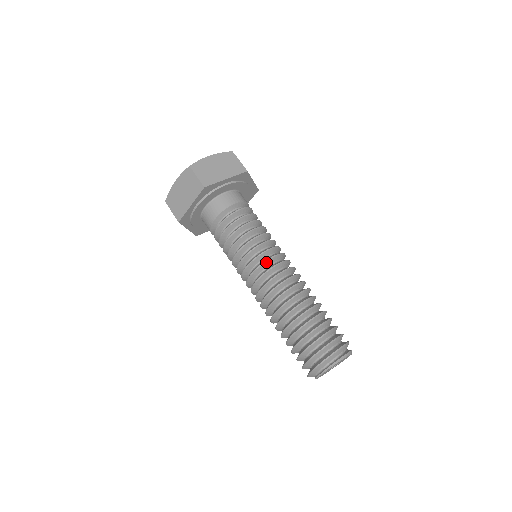
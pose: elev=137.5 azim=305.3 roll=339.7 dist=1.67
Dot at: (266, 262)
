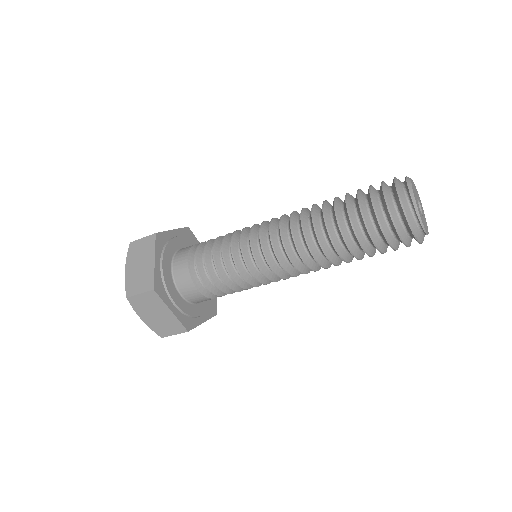
Dot at: (263, 247)
